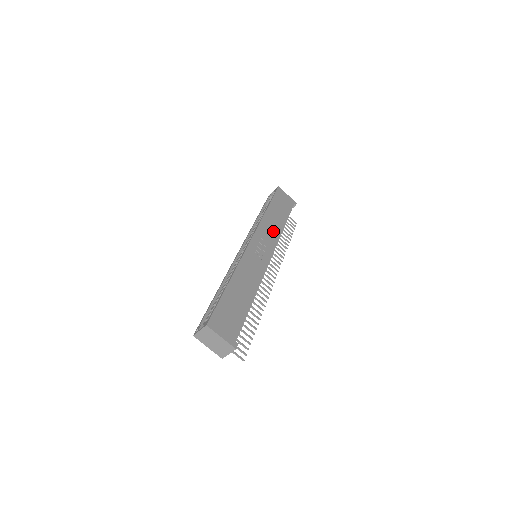
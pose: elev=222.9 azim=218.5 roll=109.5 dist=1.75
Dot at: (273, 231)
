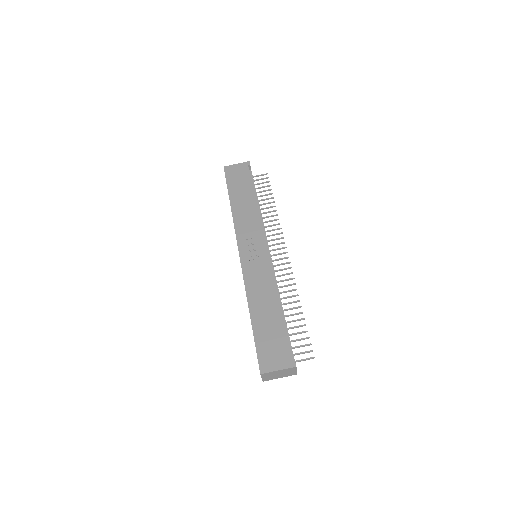
Dot at: (250, 219)
